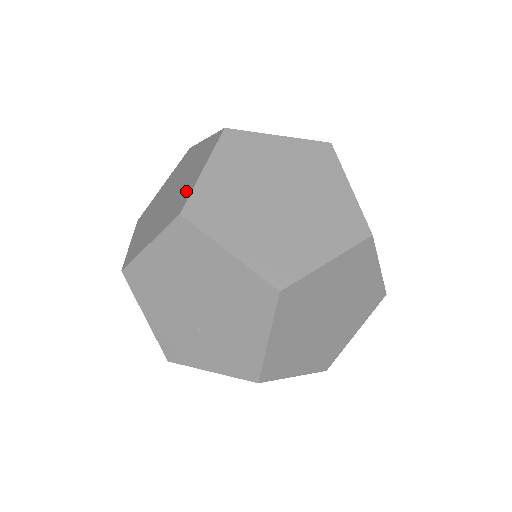
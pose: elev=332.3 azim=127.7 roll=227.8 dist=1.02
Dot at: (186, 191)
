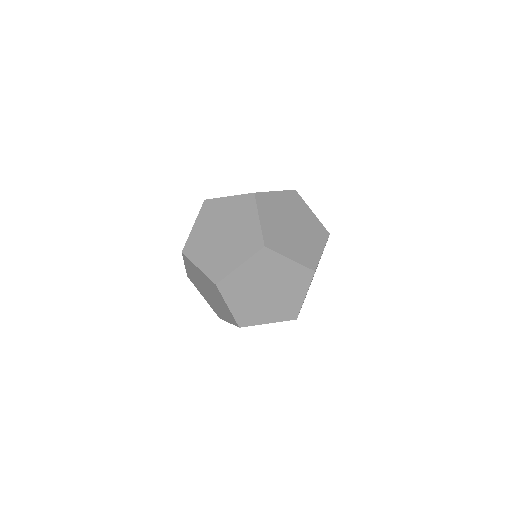
Dot at: occluded
